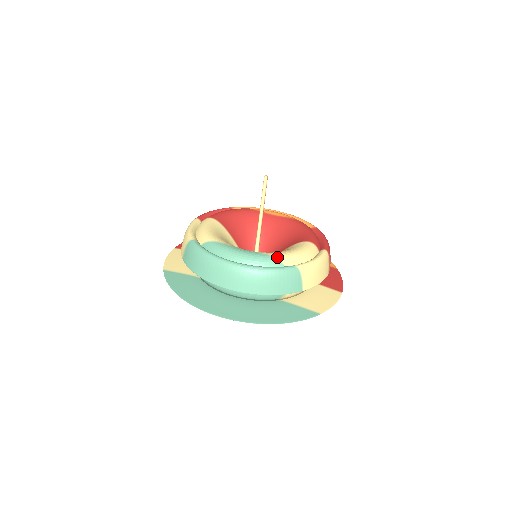
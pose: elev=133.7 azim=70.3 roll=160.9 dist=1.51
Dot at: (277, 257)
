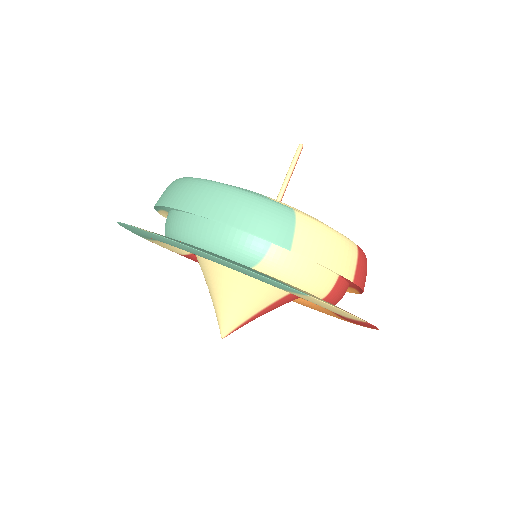
Dot at: (270, 198)
